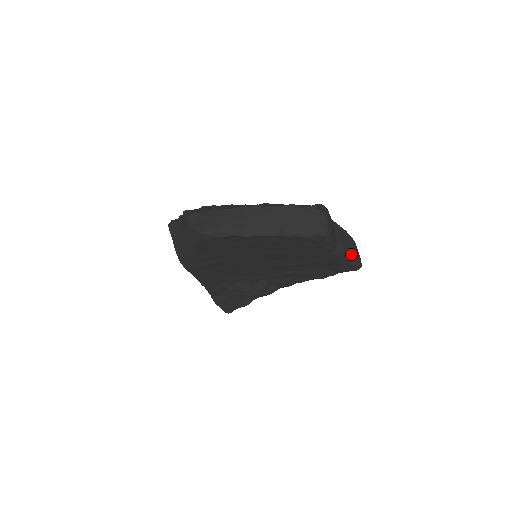
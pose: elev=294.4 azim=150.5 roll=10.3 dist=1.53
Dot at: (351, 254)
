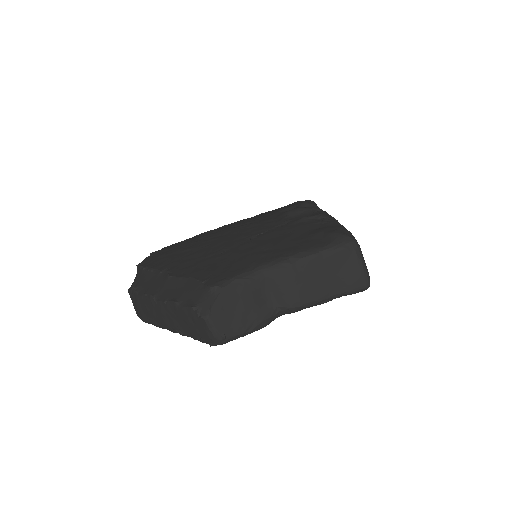
Dot at: (330, 288)
